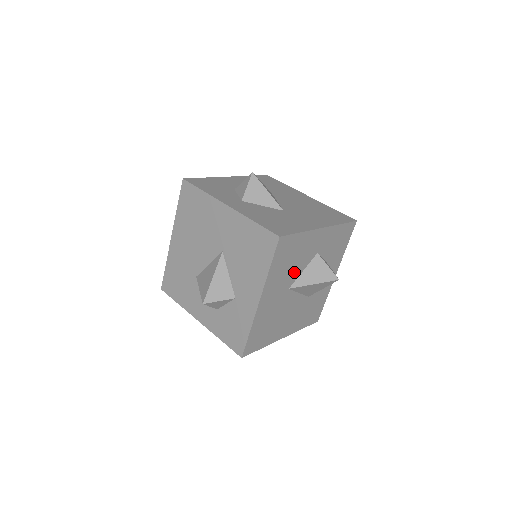
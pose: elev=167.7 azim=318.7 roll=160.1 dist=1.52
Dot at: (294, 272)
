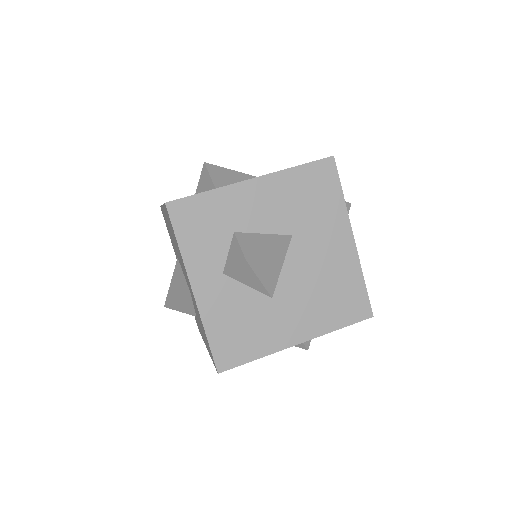
Dot at: occluded
